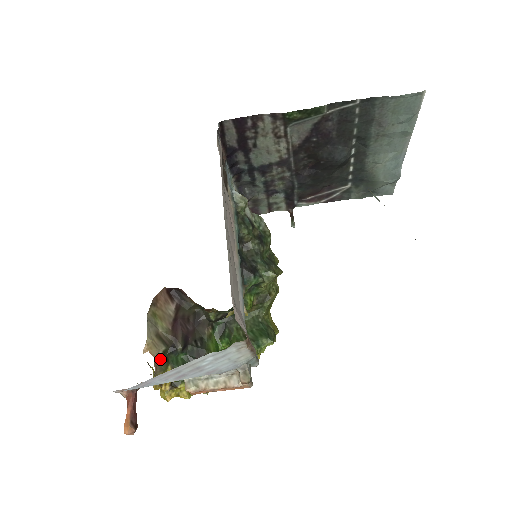
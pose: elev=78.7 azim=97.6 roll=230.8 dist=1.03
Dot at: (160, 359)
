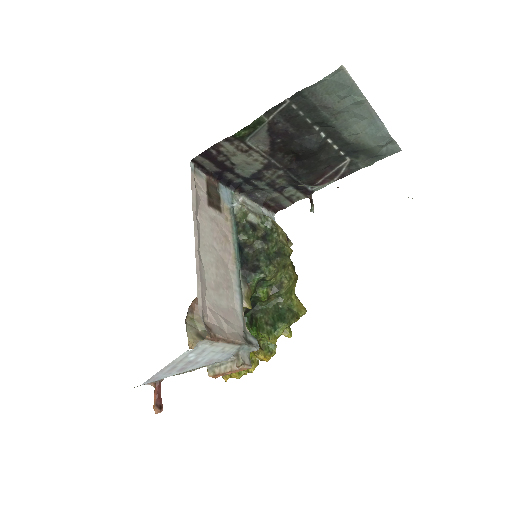
Dot at: occluded
